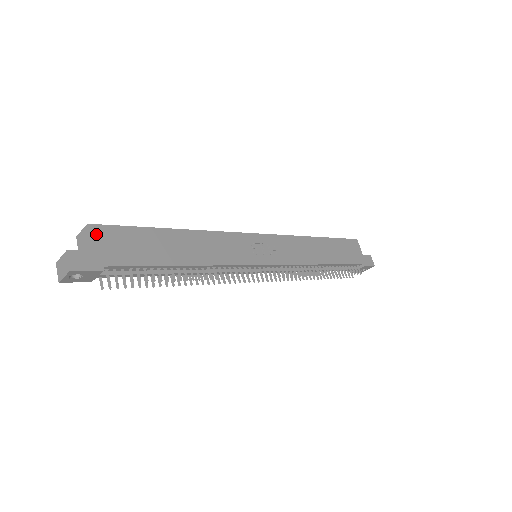
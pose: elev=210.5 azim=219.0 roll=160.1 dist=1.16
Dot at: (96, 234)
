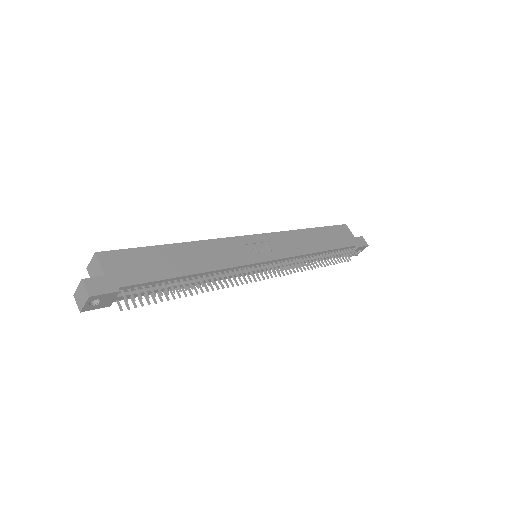
Dot at: (105, 260)
